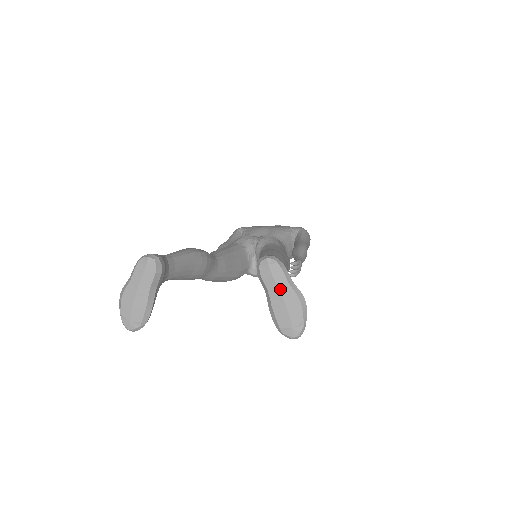
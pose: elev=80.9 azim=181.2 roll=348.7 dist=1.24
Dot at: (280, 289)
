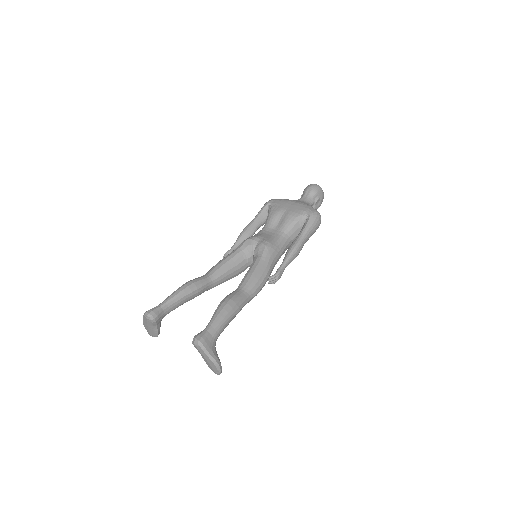
Dot at: (204, 356)
